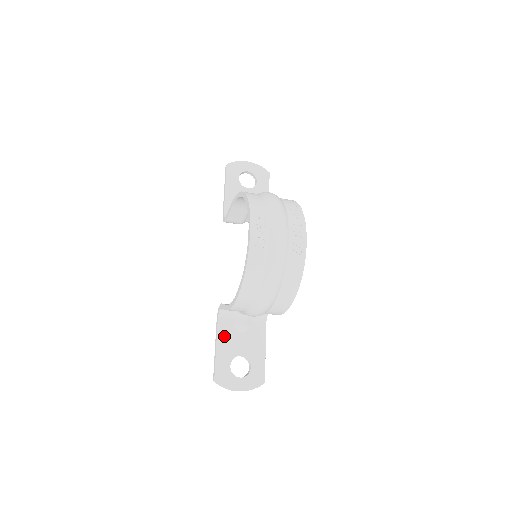
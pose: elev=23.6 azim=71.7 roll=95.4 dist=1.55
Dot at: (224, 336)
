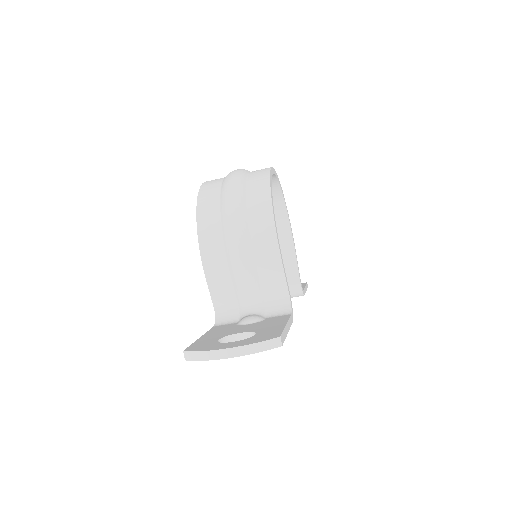
Dot at: (218, 331)
